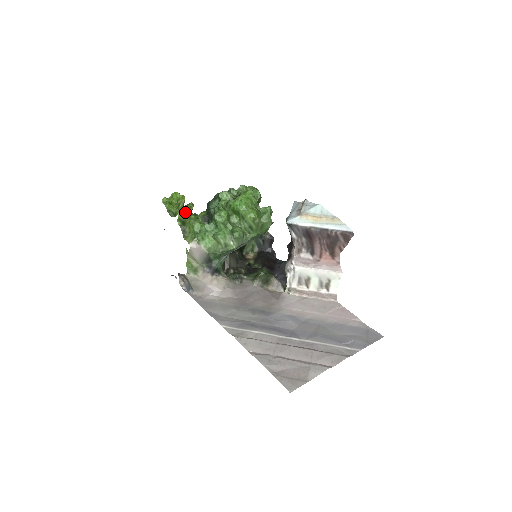
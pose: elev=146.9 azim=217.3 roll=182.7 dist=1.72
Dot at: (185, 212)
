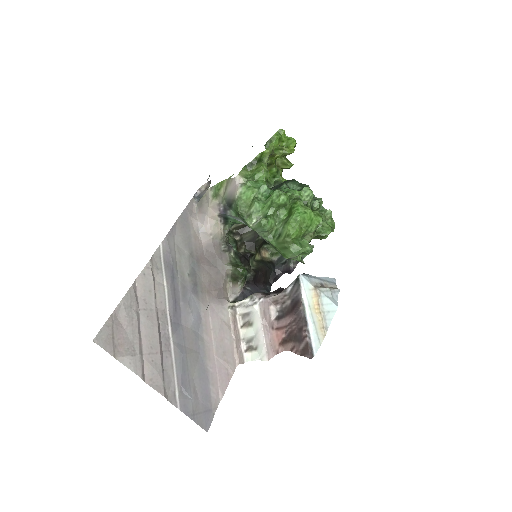
Dot at: occluded
